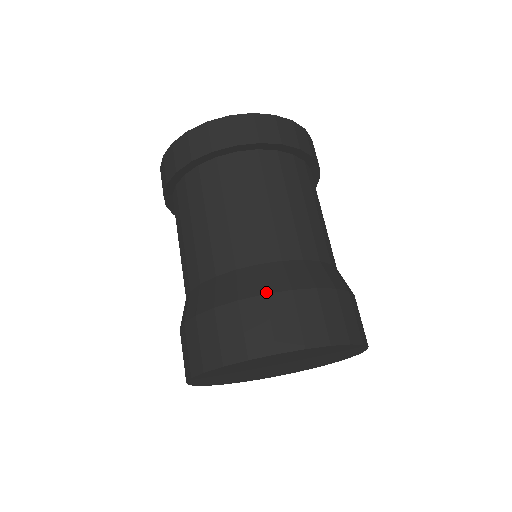
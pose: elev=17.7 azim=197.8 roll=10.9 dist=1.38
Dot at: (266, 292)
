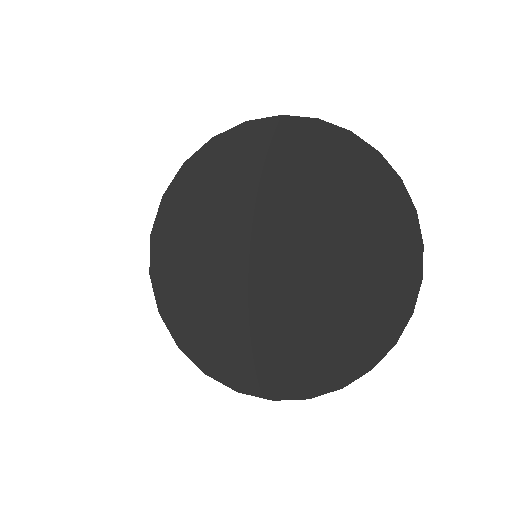
Dot at: occluded
